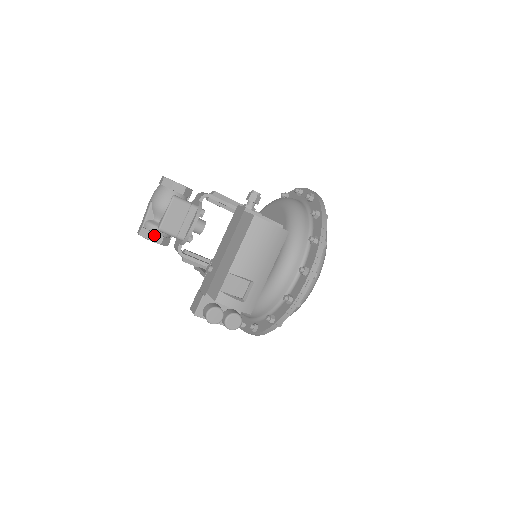
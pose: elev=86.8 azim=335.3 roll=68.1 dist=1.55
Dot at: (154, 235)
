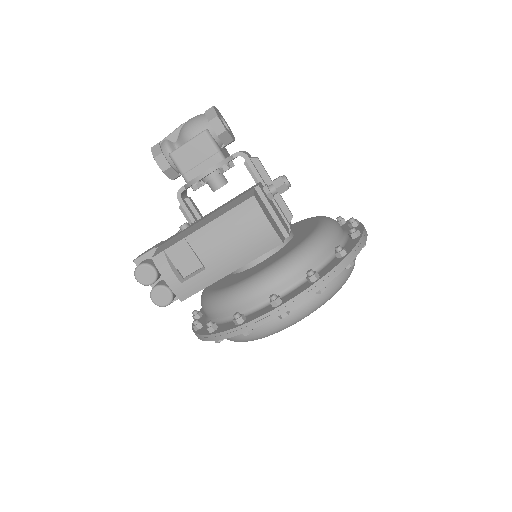
Dot at: (162, 157)
